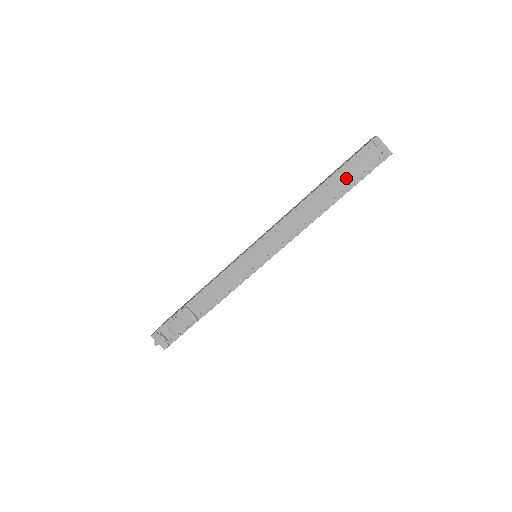
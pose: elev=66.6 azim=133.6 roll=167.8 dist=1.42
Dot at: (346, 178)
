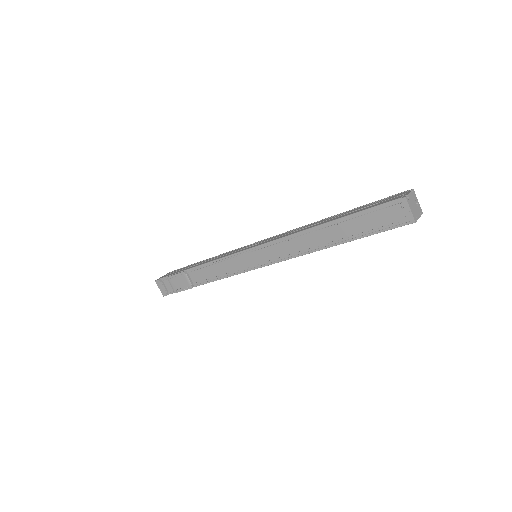
Dot at: (358, 225)
